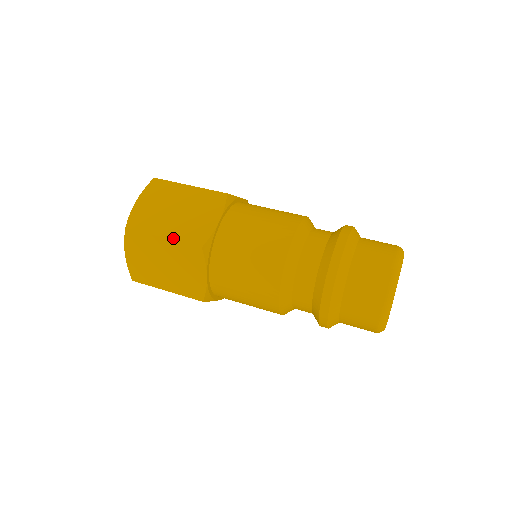
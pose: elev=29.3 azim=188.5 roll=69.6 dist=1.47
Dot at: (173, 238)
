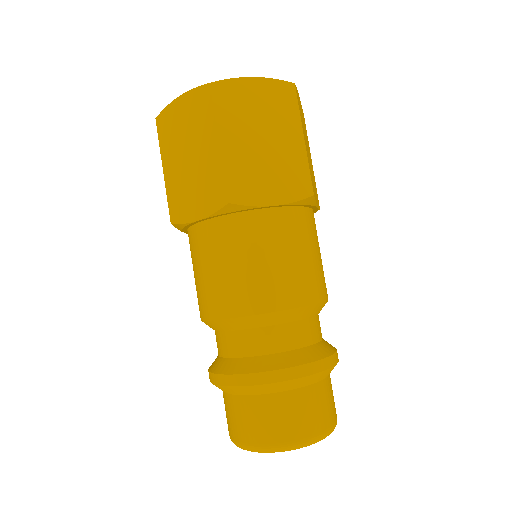
Dot at: (166, 183)
